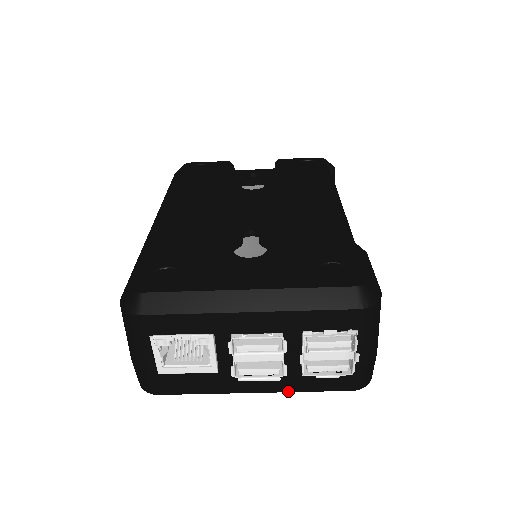
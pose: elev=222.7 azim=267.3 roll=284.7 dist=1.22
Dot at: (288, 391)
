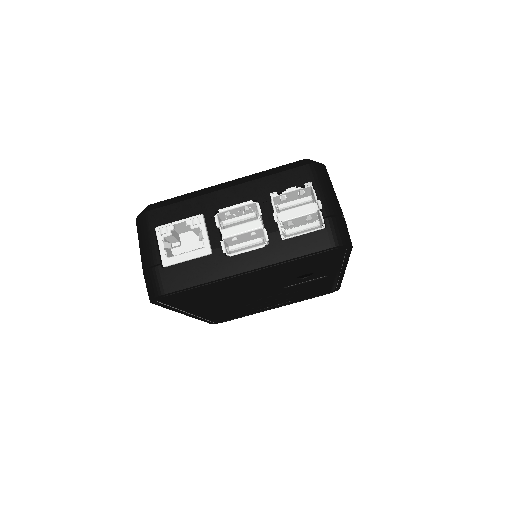
Dot at: (276, 262)
